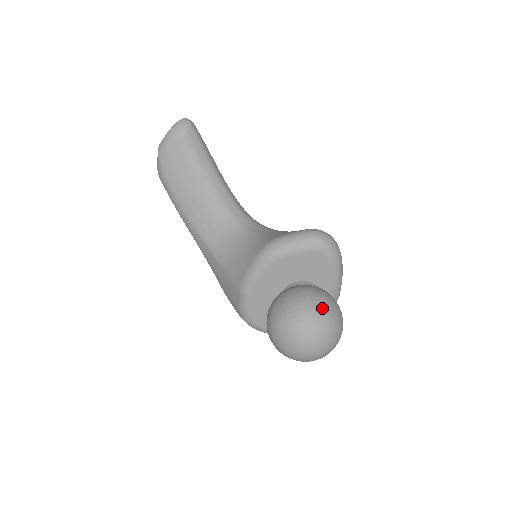
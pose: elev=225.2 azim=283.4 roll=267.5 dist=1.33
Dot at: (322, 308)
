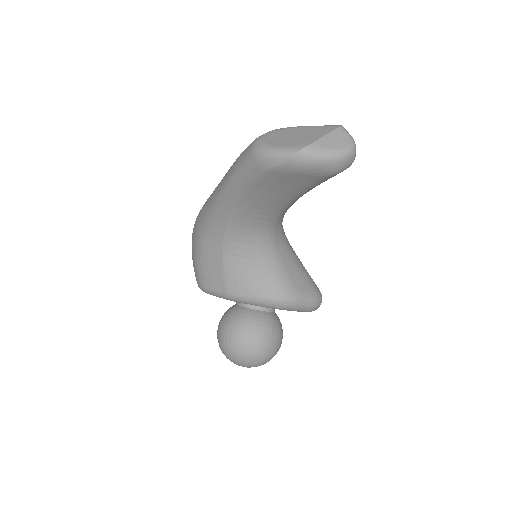
Dot at: occluded
